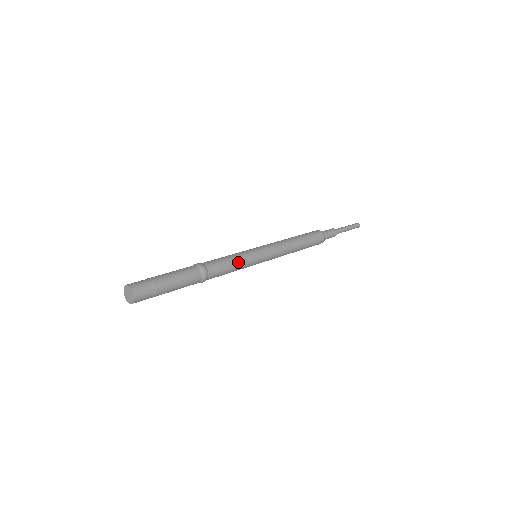
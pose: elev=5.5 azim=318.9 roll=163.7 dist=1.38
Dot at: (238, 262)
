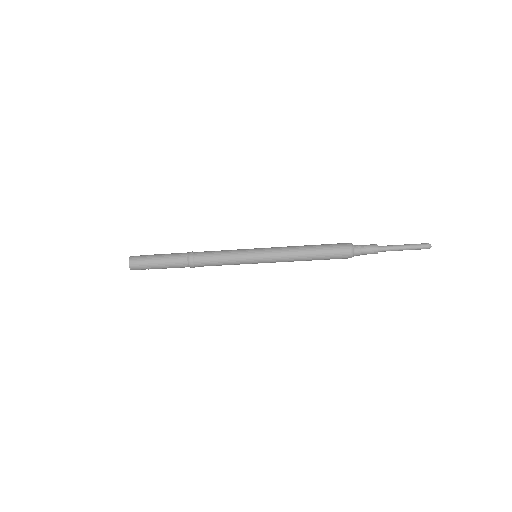
Dot at: (227, 254)
